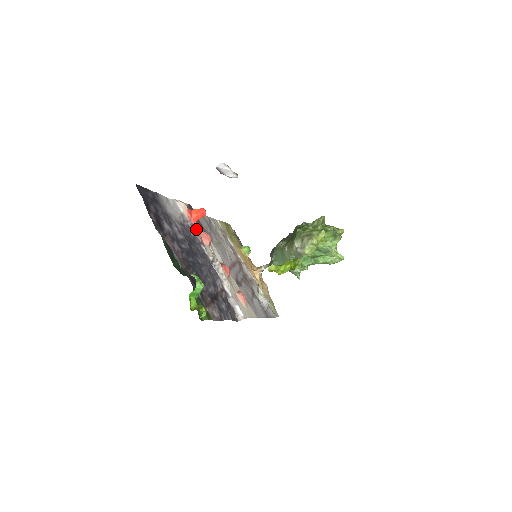
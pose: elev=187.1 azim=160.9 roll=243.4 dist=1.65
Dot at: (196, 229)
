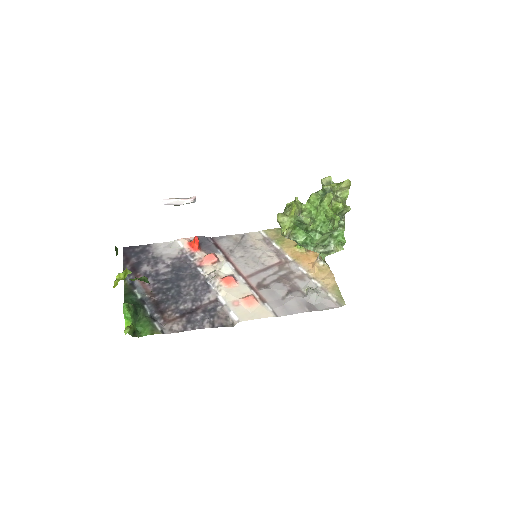
Dot at: (195, 256)
